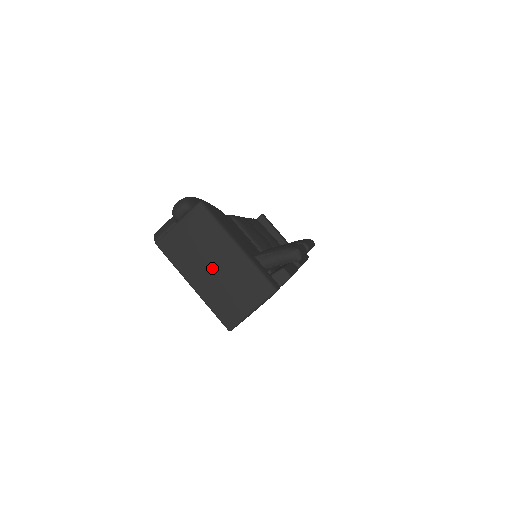
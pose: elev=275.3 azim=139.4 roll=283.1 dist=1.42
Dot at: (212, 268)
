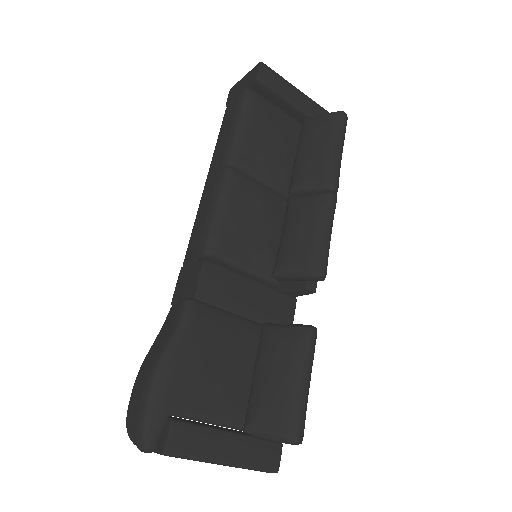
Dot at: occluded
